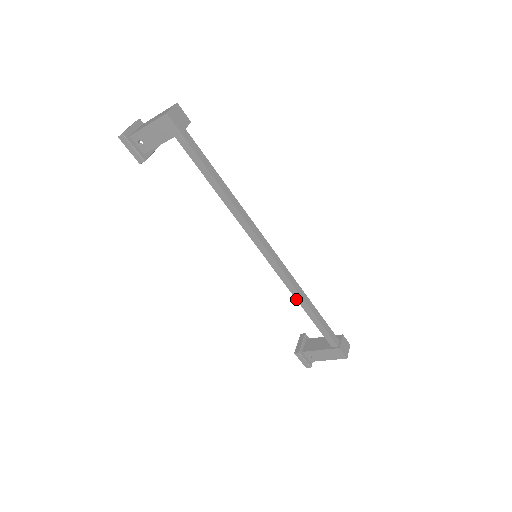
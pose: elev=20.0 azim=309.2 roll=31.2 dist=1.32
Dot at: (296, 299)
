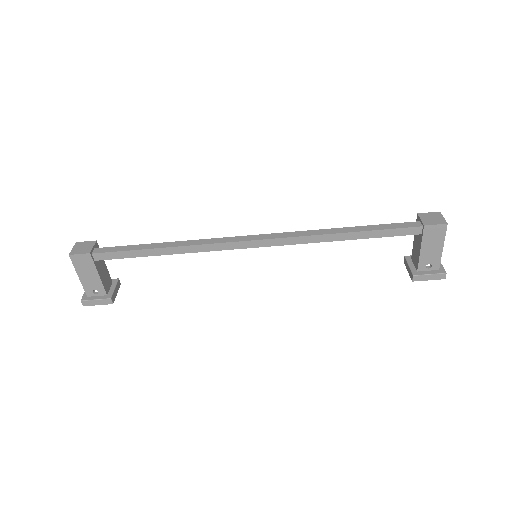
Dot at: occluded
